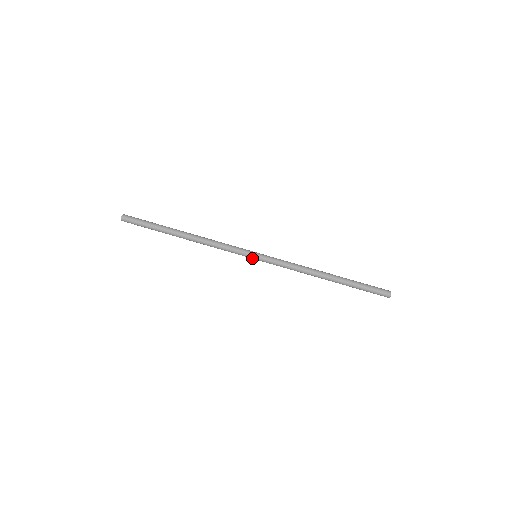
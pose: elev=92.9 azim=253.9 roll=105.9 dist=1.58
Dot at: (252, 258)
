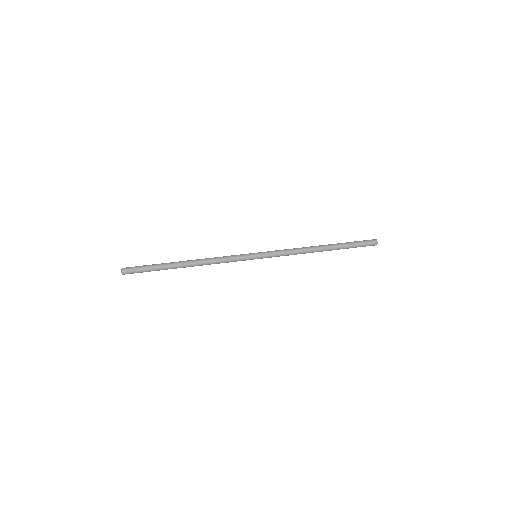
Dot at: (254, 258)
